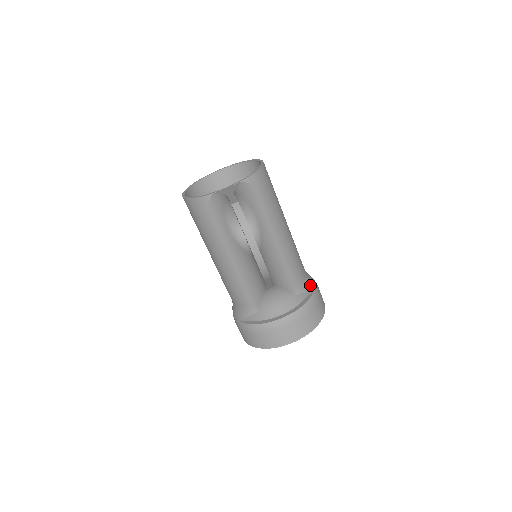
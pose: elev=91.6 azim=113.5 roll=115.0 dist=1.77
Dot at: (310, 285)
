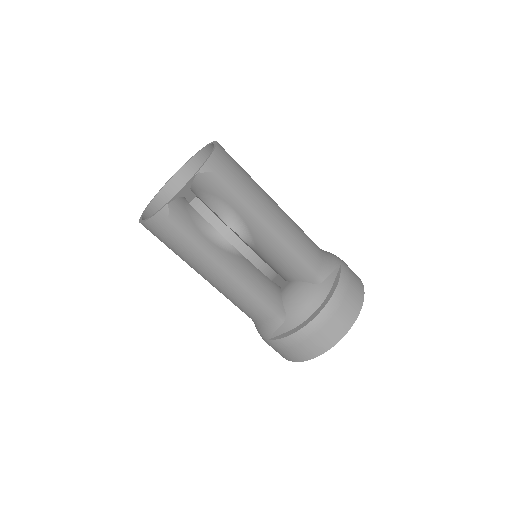
Dot at: (333, 263)
